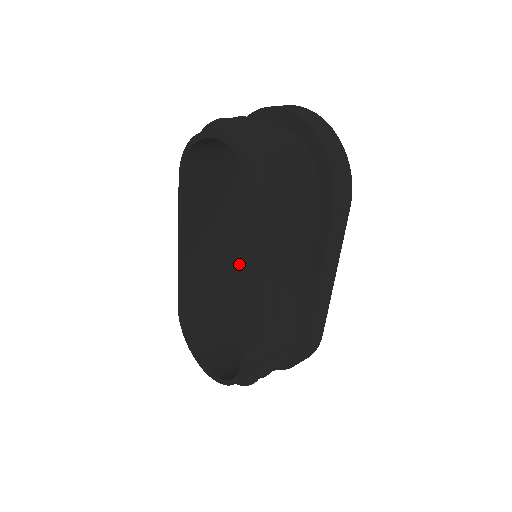
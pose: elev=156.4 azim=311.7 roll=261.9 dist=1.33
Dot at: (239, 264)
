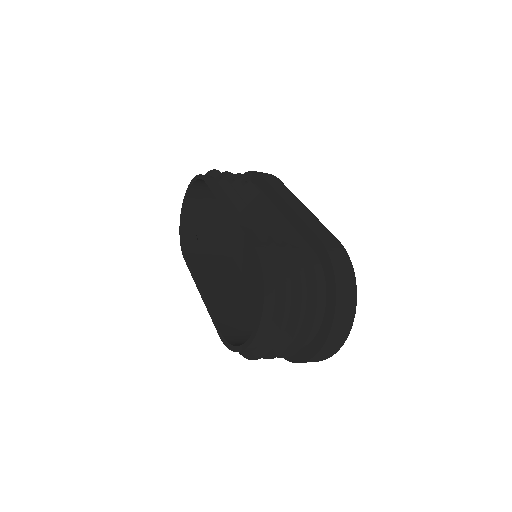
Dot at: occluded
